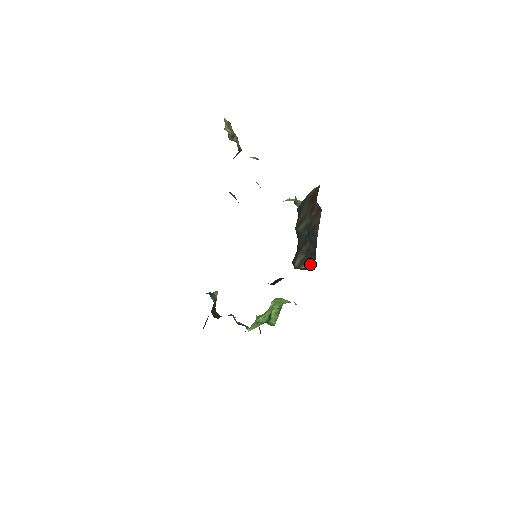
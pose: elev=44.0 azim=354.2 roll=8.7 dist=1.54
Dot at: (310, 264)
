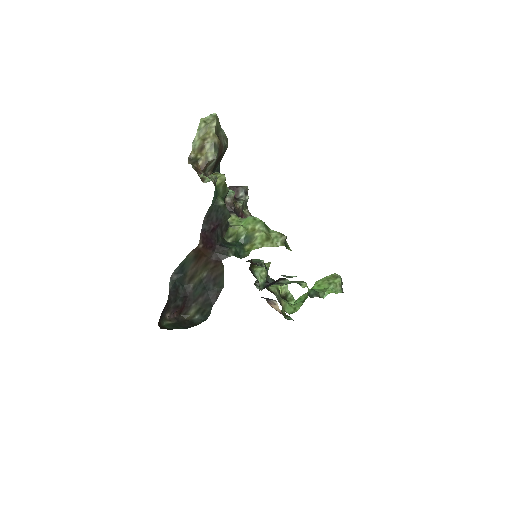
Dot at: (205, 314)
